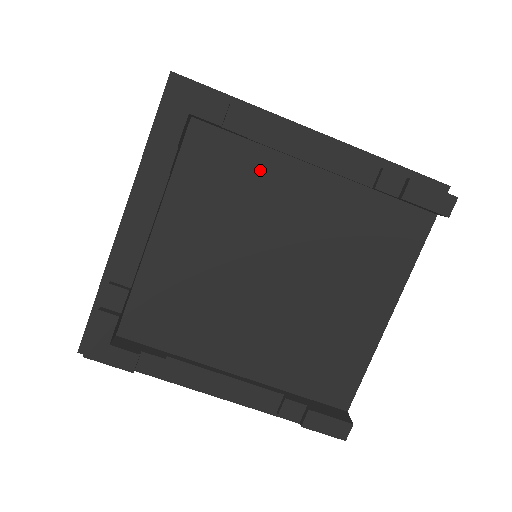
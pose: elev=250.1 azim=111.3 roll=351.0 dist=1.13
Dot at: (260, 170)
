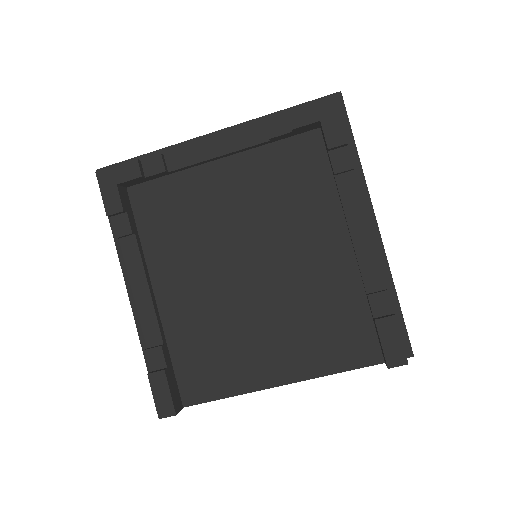
Dot at: (319, 203)
